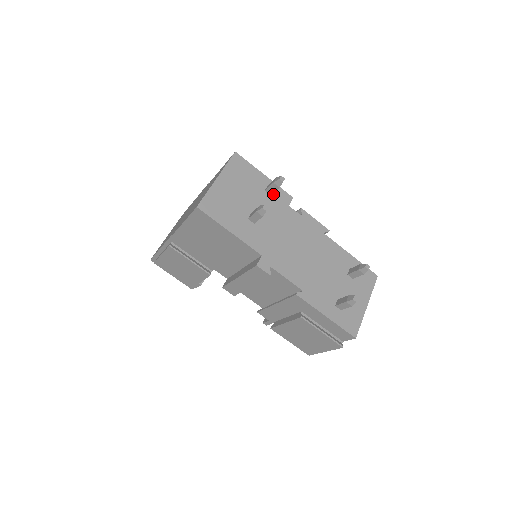
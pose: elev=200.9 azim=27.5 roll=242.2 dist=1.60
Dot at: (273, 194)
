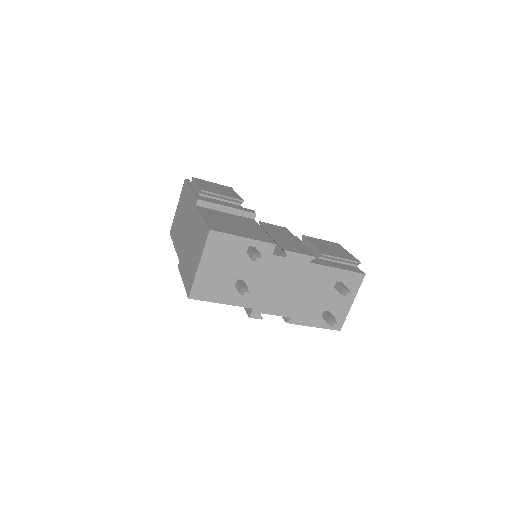
Dot at: occluded
